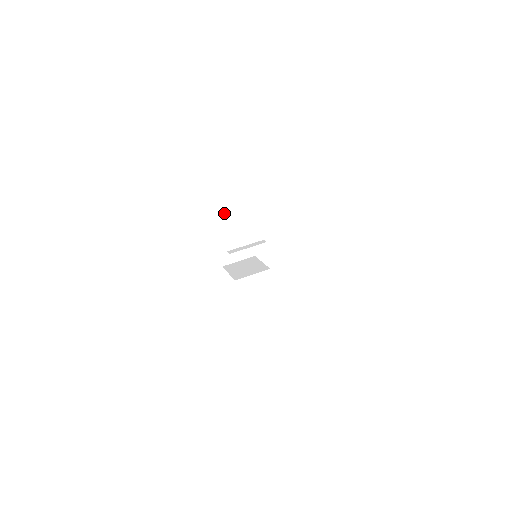
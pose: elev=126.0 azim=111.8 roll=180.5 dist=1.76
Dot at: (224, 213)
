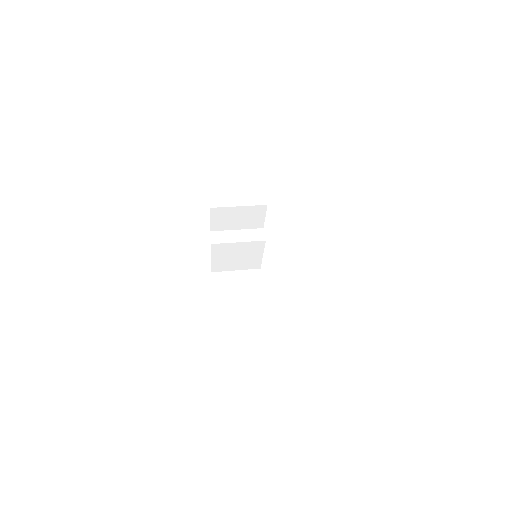
Dot at: (223, 230)
